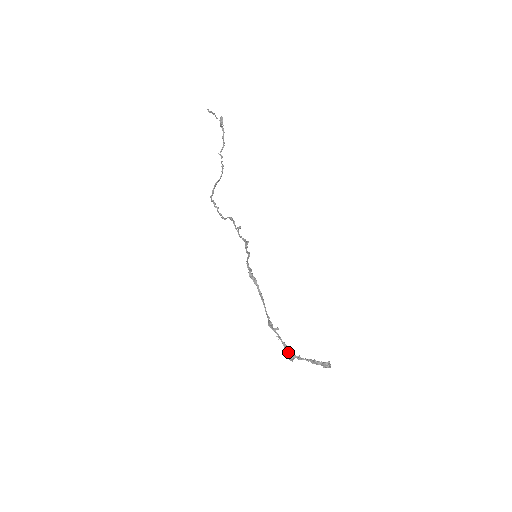
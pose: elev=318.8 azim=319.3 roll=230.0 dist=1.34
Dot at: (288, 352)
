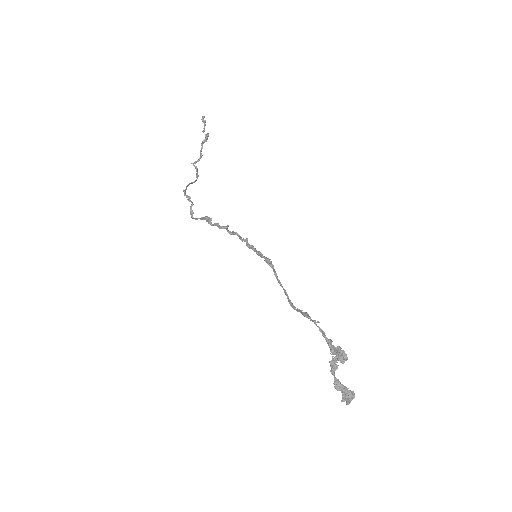
Dot at: (340, 349)
